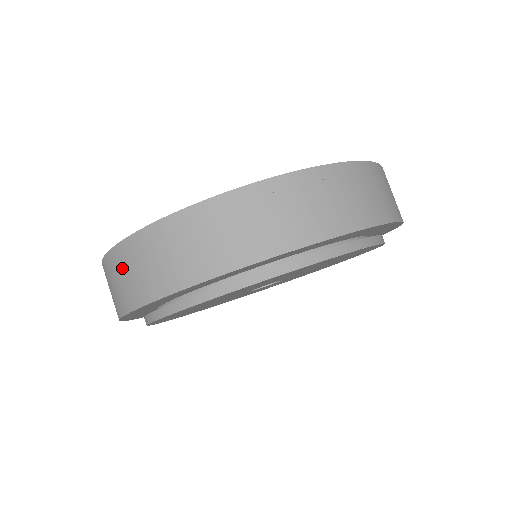
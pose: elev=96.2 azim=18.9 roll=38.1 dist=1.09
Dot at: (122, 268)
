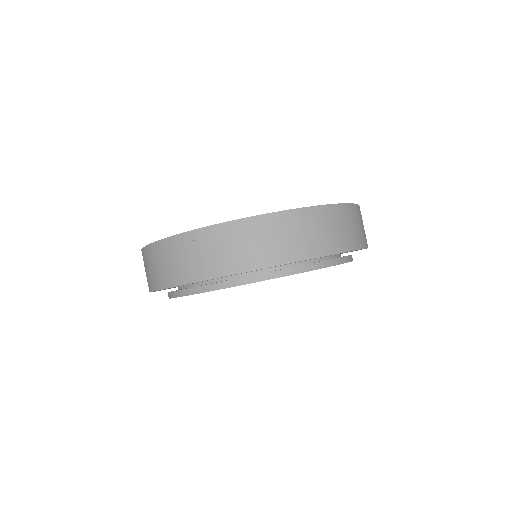
Dot at: (165, 256)
